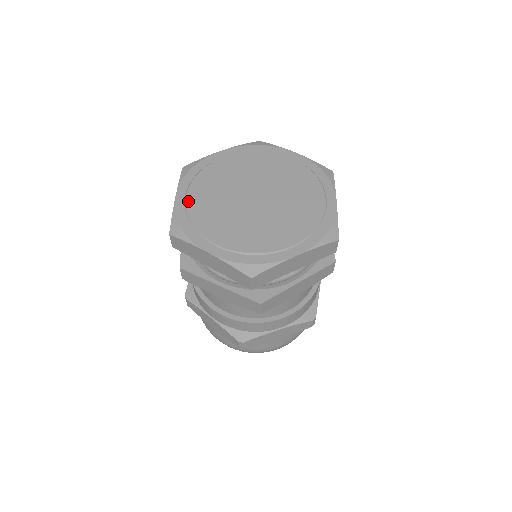
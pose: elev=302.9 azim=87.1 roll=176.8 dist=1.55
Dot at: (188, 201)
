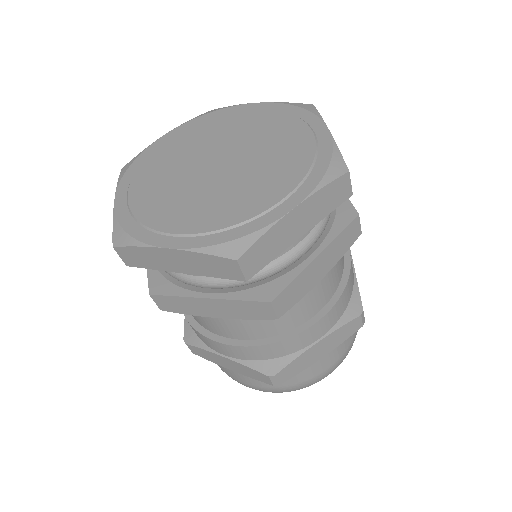
Dot at: (131, 199)
